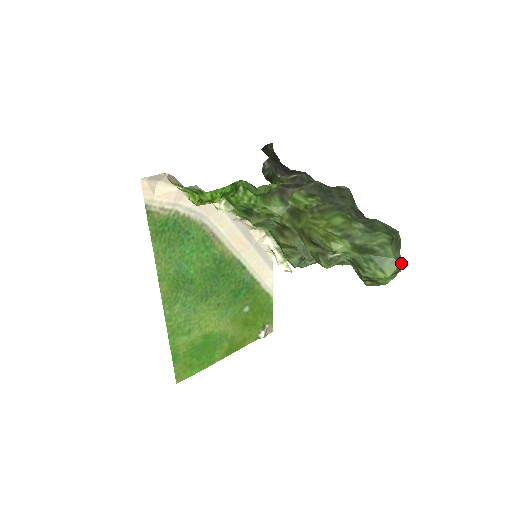
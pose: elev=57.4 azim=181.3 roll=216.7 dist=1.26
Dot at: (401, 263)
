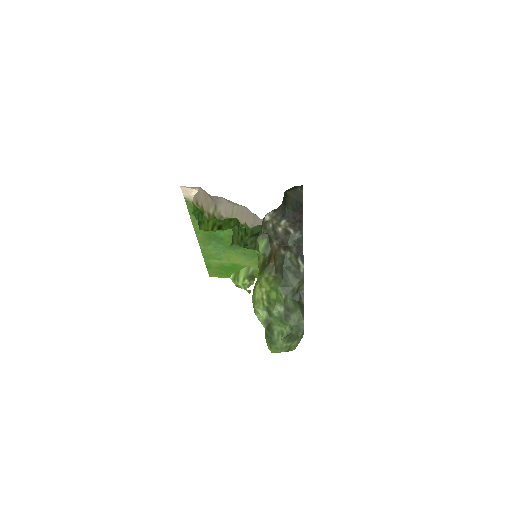
Dot at: (294, 347)
